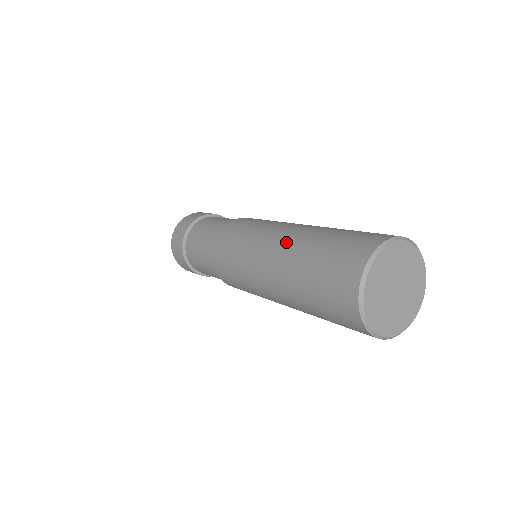
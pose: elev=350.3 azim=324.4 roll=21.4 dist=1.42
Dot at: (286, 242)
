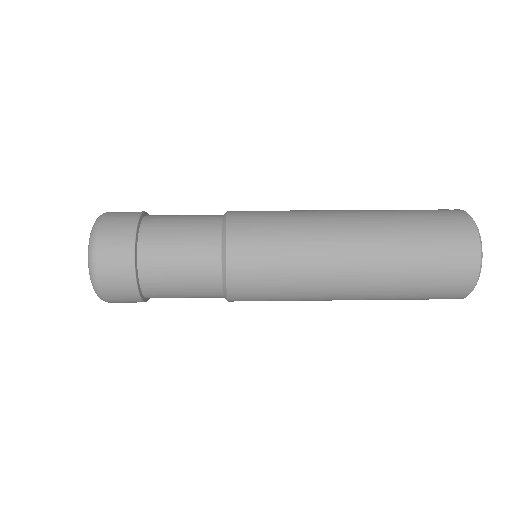
Dot at: (363, 284)
